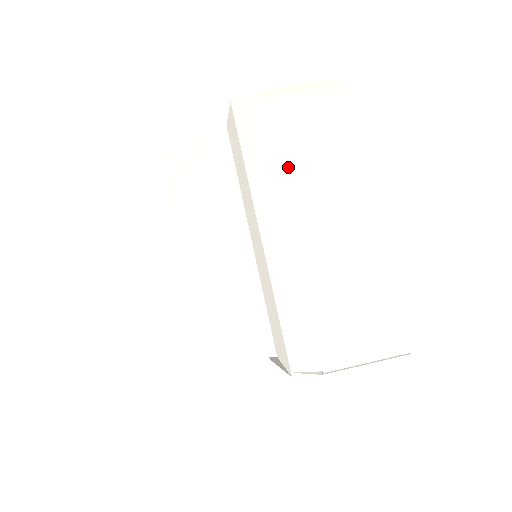
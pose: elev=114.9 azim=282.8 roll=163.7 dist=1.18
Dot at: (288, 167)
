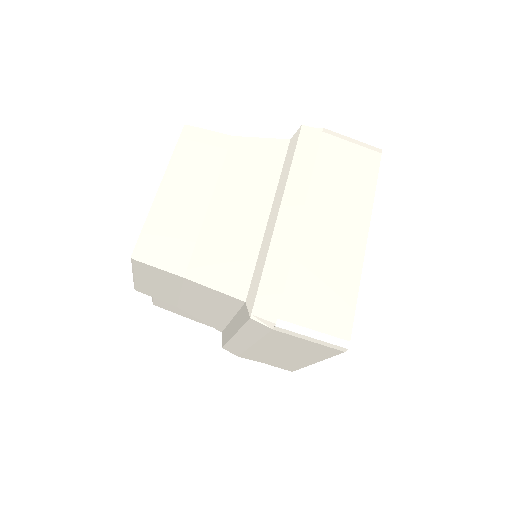
Dot at: (320, 181)
